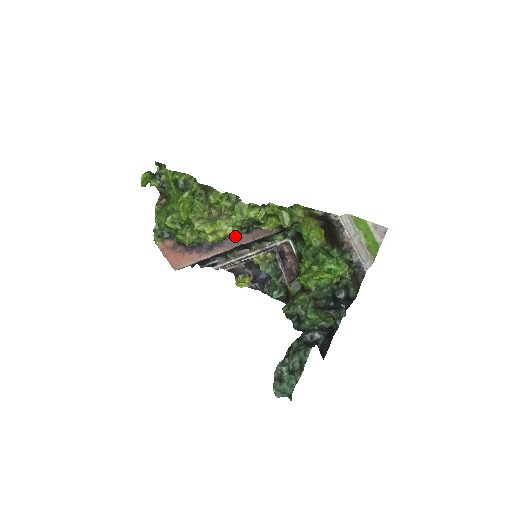
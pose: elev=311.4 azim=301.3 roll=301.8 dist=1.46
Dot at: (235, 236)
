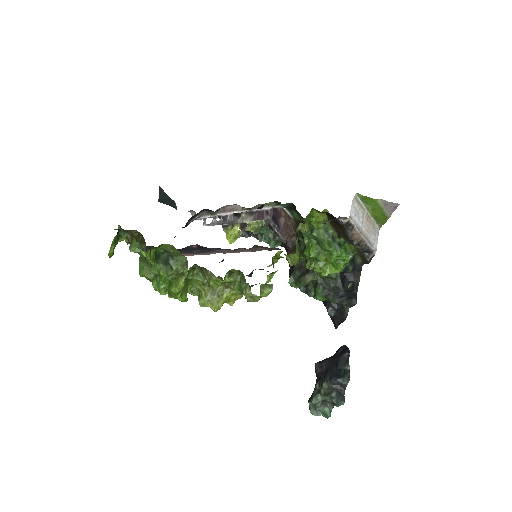
Dot at: (230, 249)
